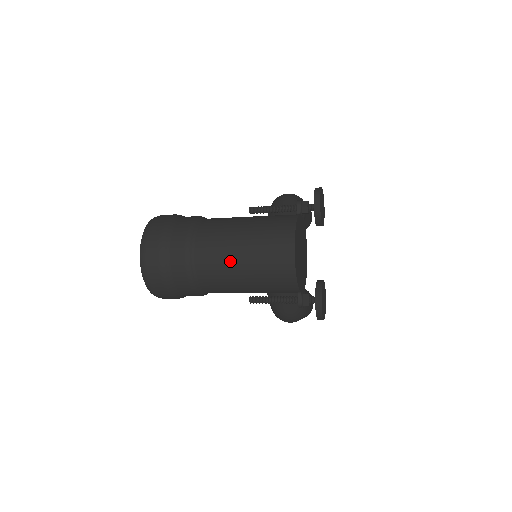
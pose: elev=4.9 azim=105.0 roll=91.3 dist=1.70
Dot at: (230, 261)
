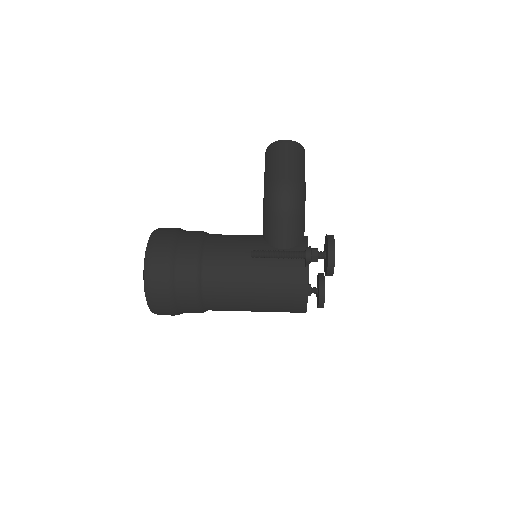
Dot at: occluded
